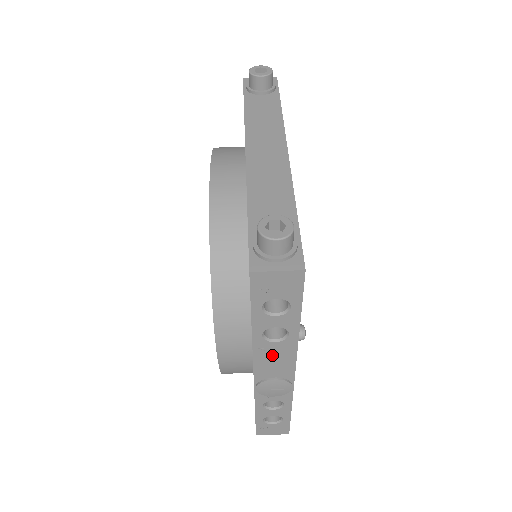
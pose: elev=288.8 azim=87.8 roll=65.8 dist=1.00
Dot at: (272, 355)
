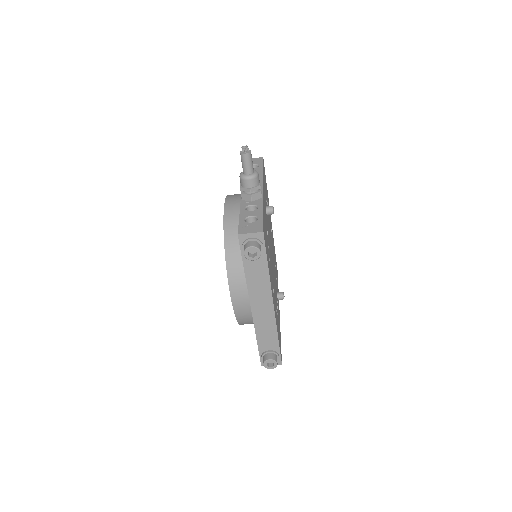
Dot at: occluded
